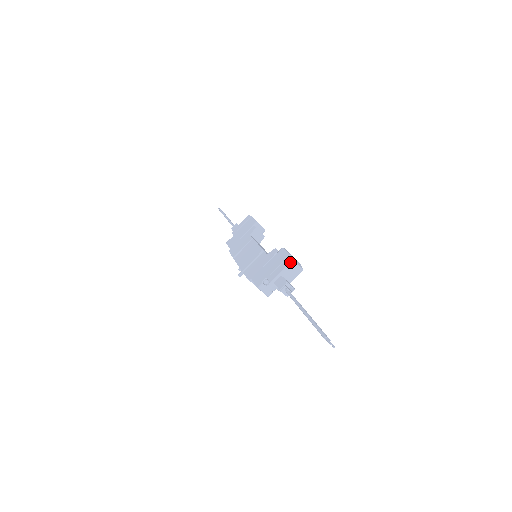
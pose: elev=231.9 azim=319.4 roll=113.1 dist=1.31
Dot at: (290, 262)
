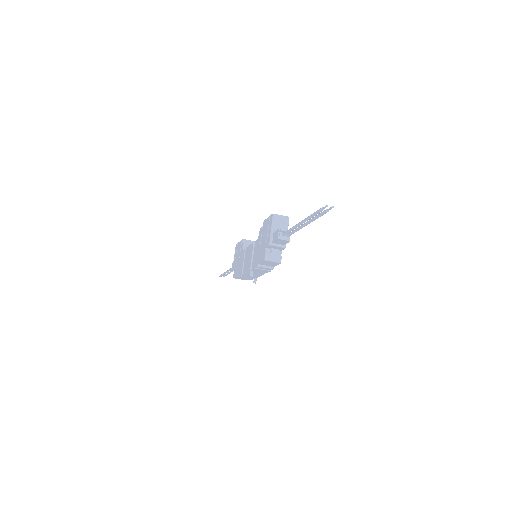
Dot at: (272, 217)
